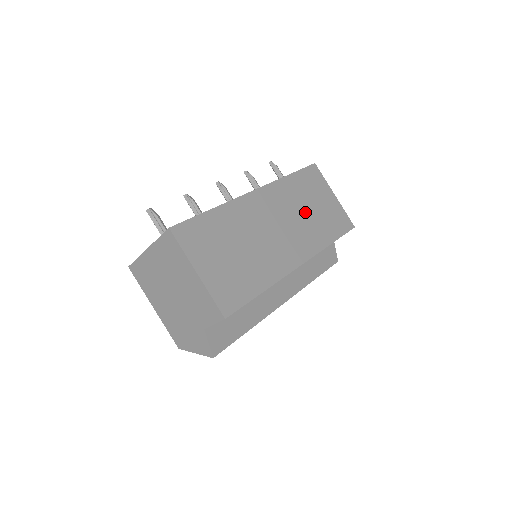
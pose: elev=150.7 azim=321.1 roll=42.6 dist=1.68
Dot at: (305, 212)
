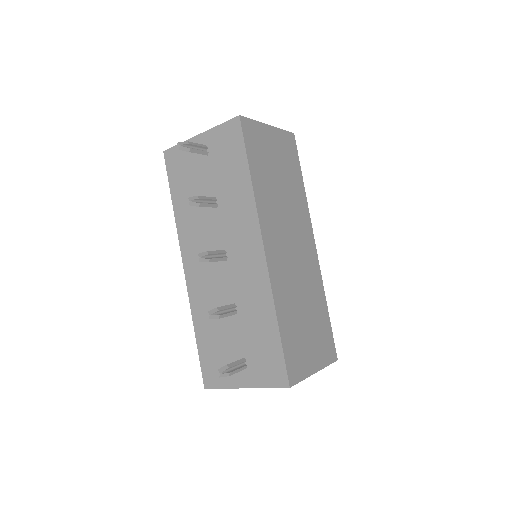
Dot at: (282, 193)
